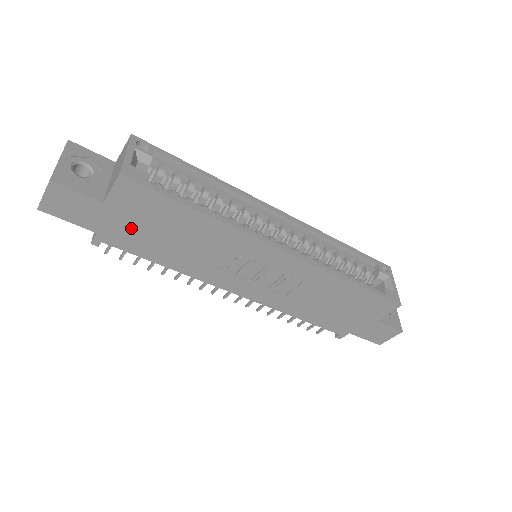
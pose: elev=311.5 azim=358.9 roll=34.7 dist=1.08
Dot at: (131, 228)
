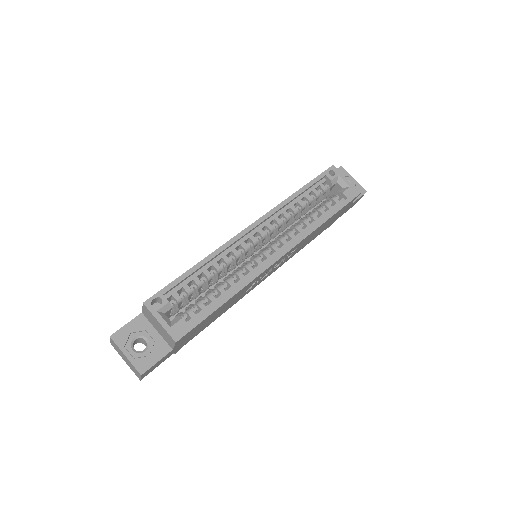
Dot at: (192, 335)
